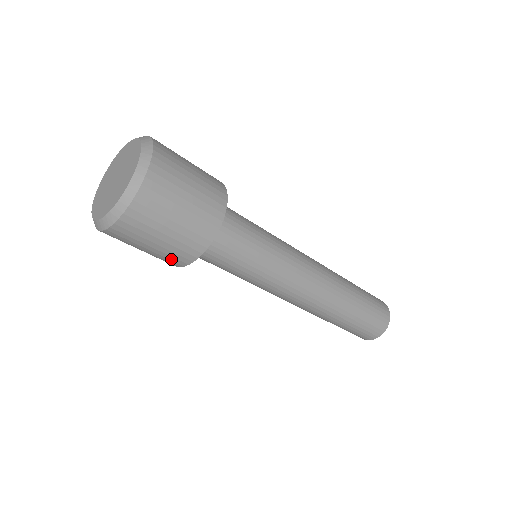
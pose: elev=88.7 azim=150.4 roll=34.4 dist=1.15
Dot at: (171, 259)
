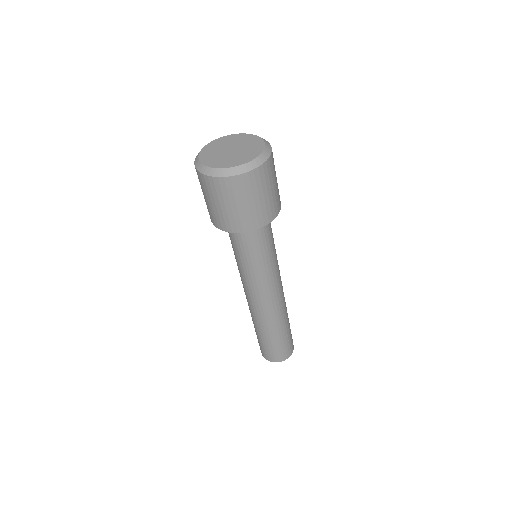
Dot at: (272, 209)
